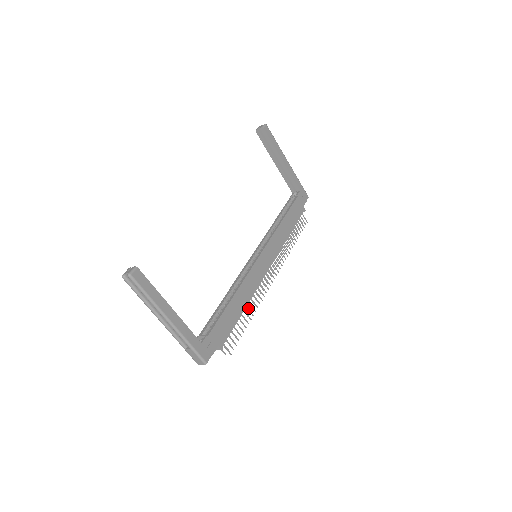
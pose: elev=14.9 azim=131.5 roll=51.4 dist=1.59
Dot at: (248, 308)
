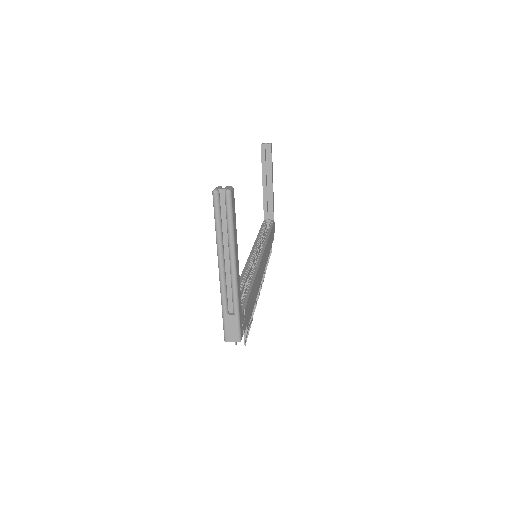
Dot at: occluded
